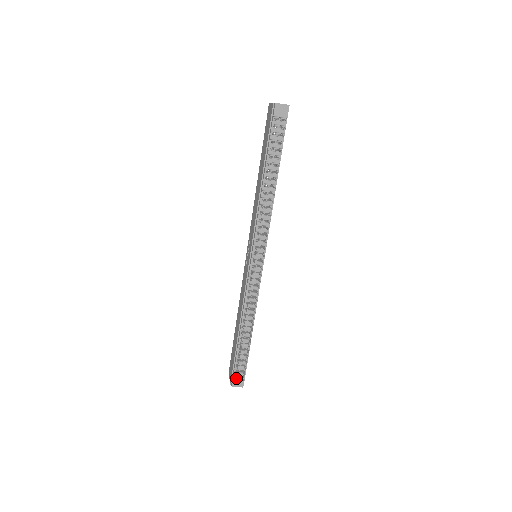
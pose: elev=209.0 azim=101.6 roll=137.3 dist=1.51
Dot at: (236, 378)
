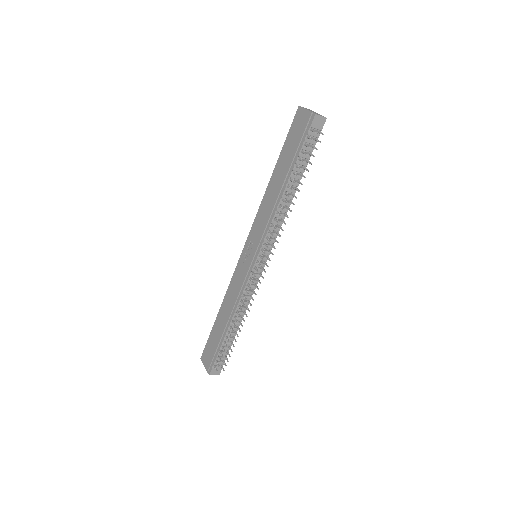
Dot at: (215, 367)
